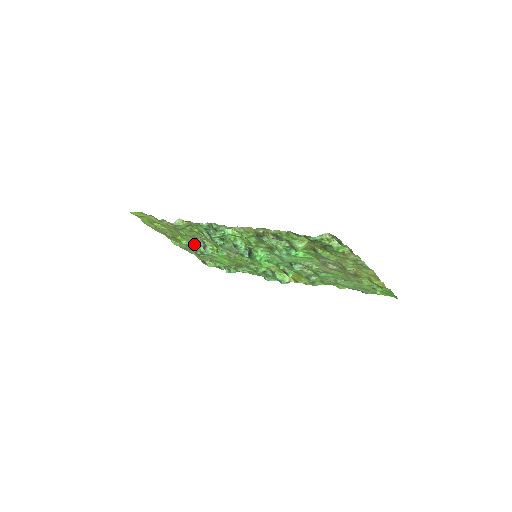
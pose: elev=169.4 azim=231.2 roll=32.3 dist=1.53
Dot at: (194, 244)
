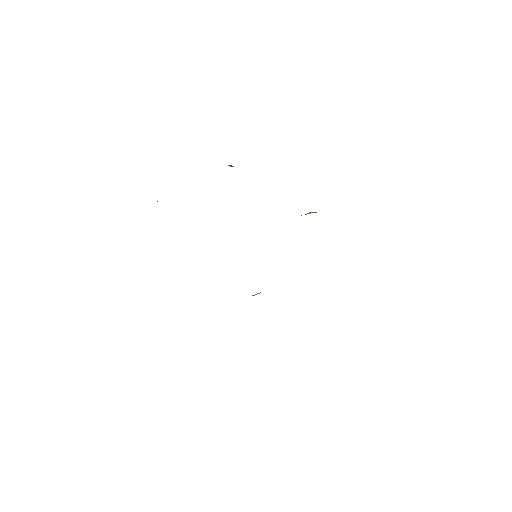
Dot at: occluded
